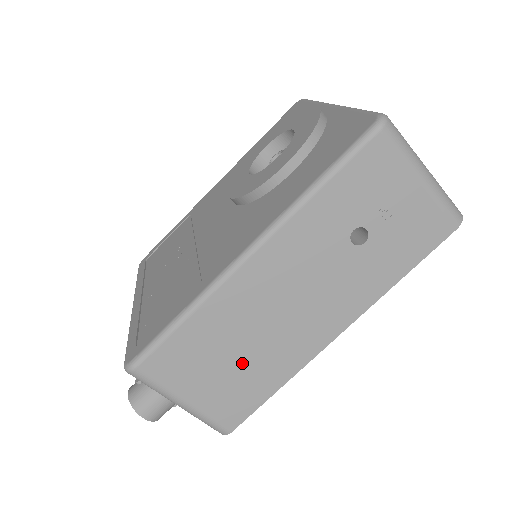
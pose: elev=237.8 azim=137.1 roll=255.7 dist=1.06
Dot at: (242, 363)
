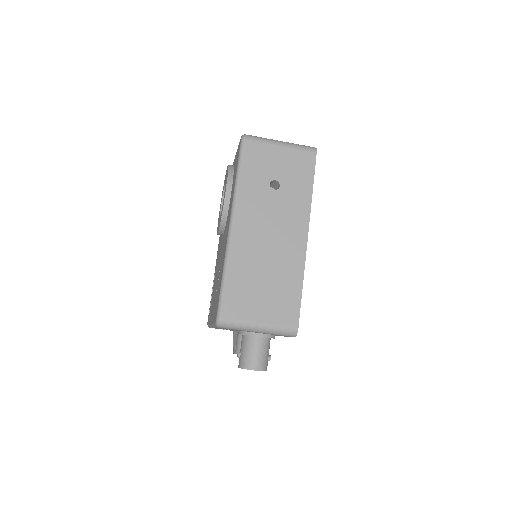
Dot at: (271, 282)
